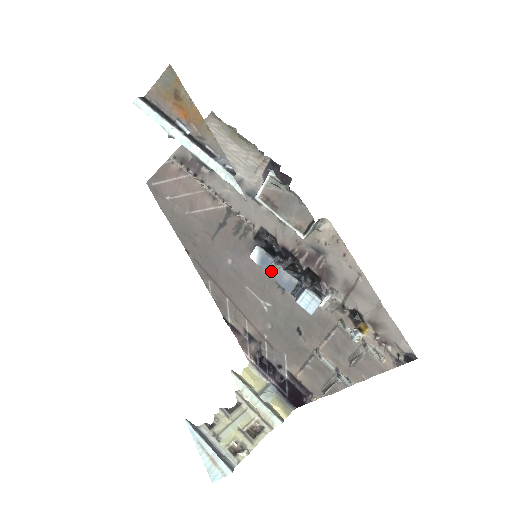
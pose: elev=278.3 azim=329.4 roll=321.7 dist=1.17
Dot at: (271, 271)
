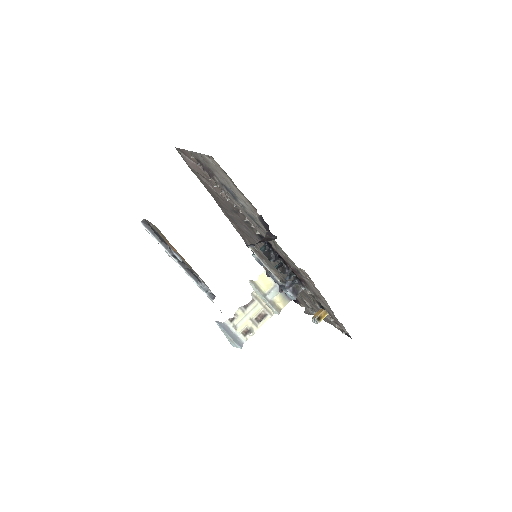
Dot at: occluded
